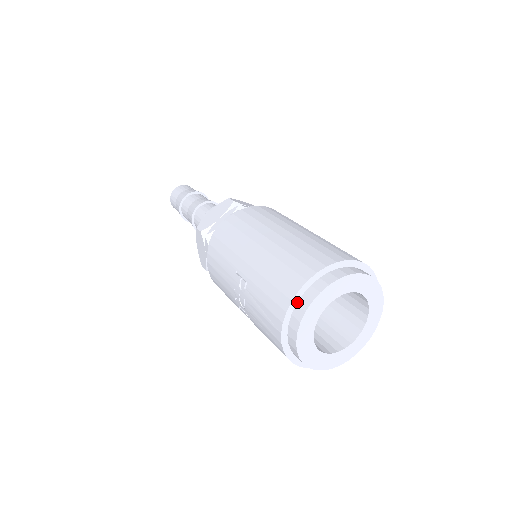
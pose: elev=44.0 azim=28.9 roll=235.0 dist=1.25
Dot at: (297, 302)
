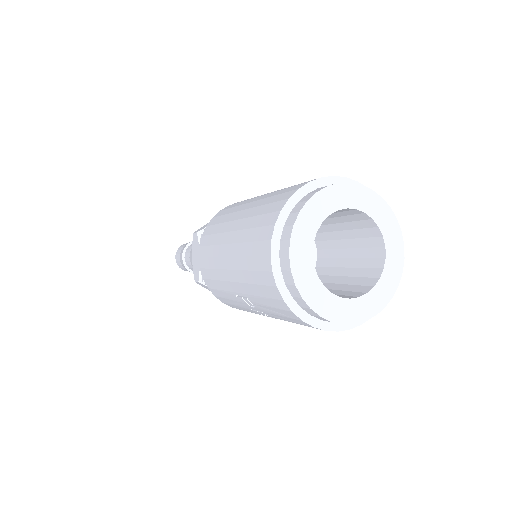
Dot at: (284, 282)
